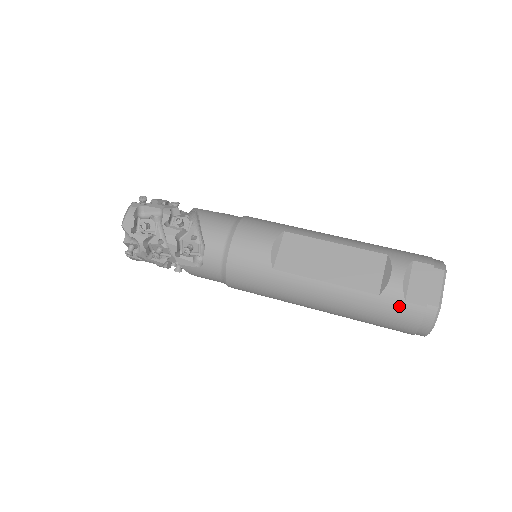
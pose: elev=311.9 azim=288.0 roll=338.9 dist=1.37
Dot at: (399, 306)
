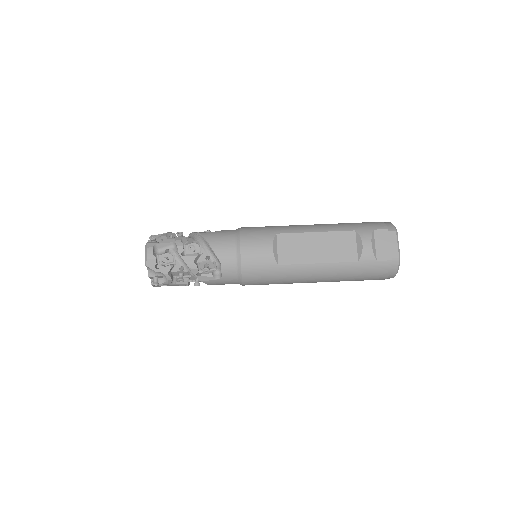
Dot at: (373, 265)
